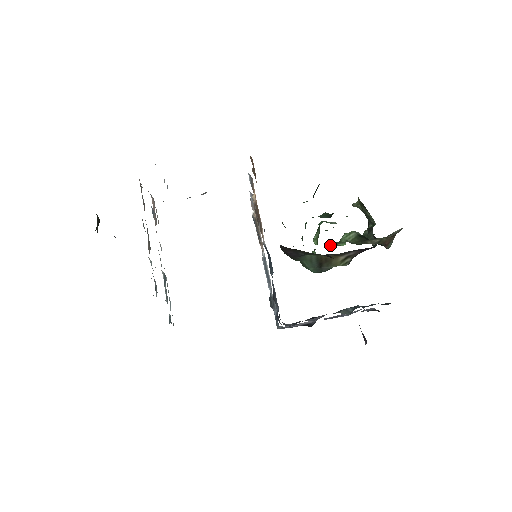
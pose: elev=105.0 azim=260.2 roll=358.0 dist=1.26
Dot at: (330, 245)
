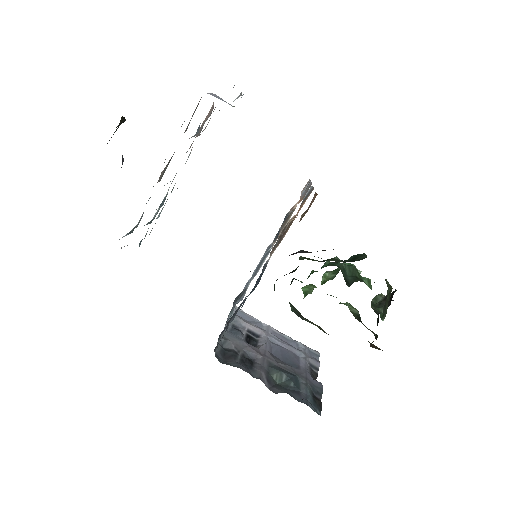
Dot at: (331, 295)
